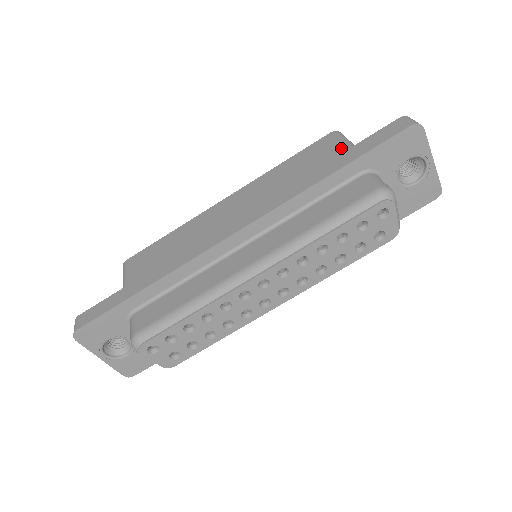
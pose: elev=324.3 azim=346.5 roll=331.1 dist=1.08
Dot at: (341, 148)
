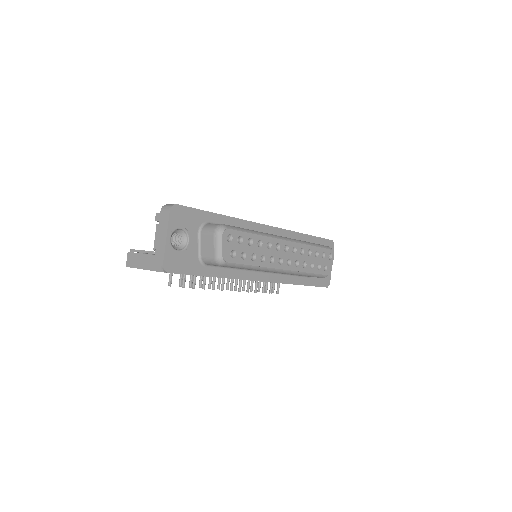
Dot at: occluded
